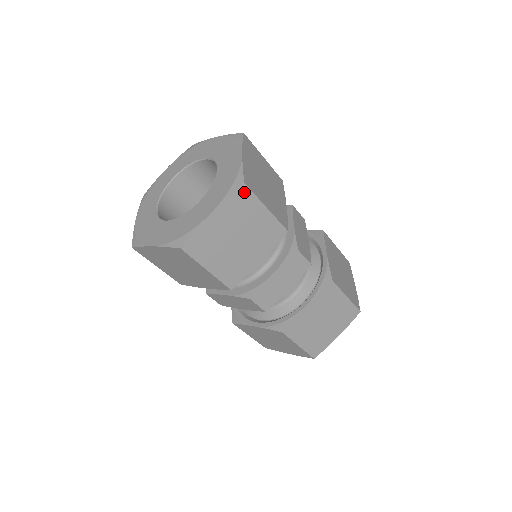
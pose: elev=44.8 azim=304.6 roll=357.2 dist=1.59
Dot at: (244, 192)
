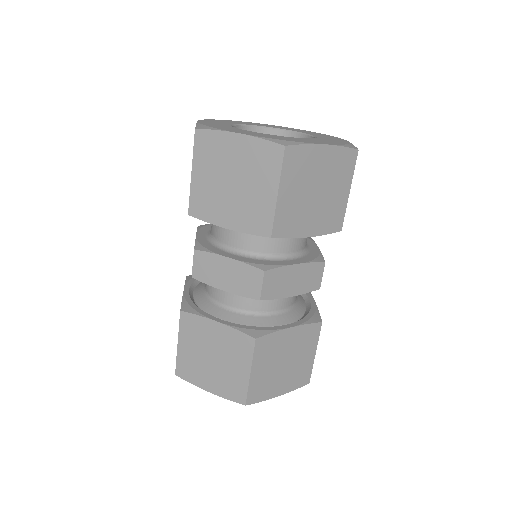
Dot at: (352, 157)
